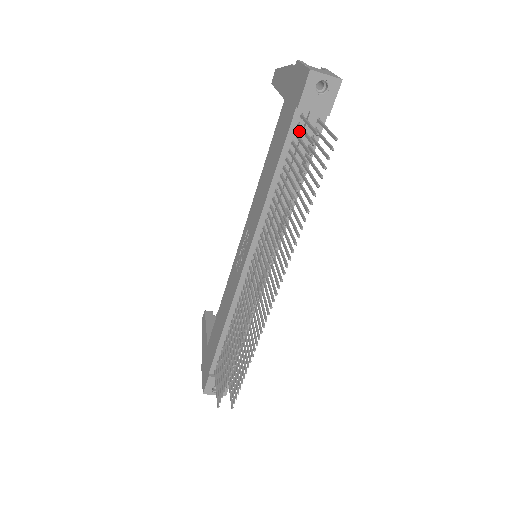
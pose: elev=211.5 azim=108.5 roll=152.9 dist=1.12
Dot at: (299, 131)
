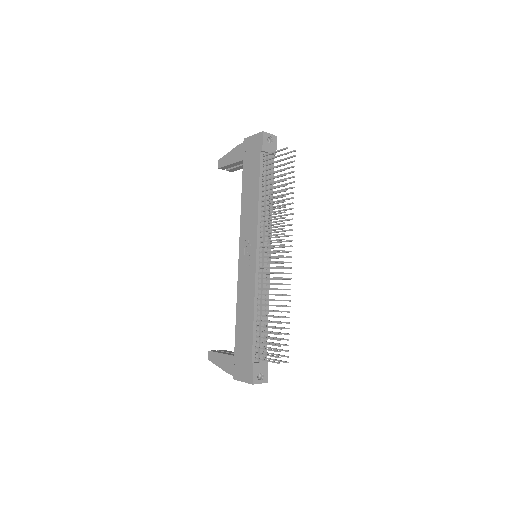
Dot at: (264, 165)
